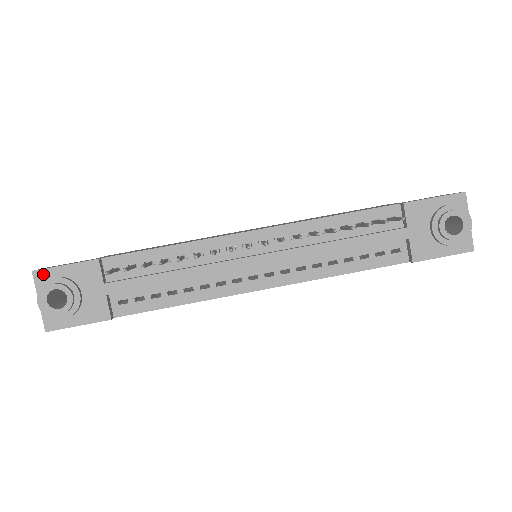
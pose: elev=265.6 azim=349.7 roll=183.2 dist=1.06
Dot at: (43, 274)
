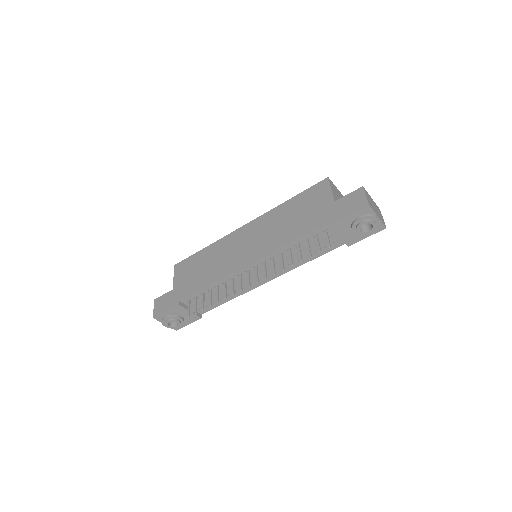
Dot at: (158, 317)
